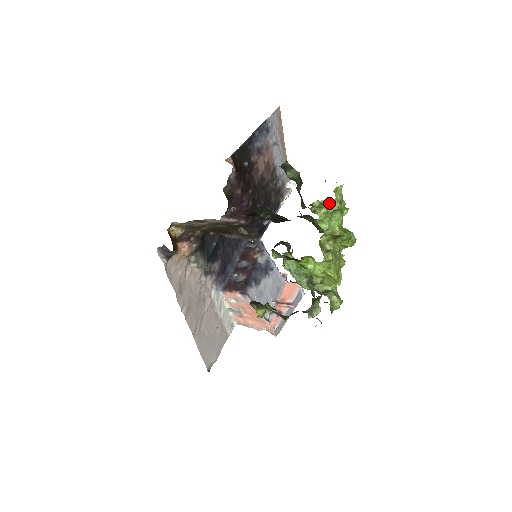
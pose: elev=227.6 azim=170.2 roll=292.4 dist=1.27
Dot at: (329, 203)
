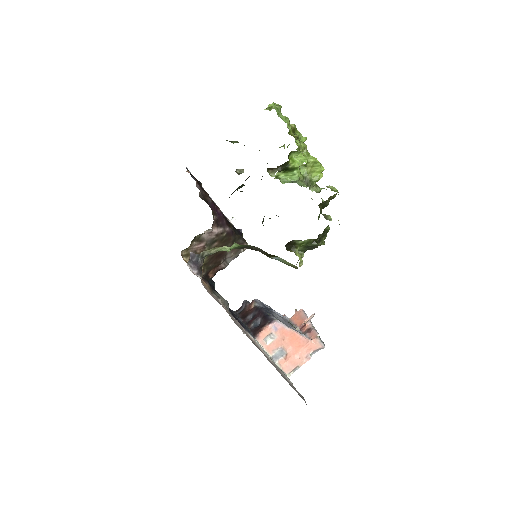
Dot at: (273, 105)
